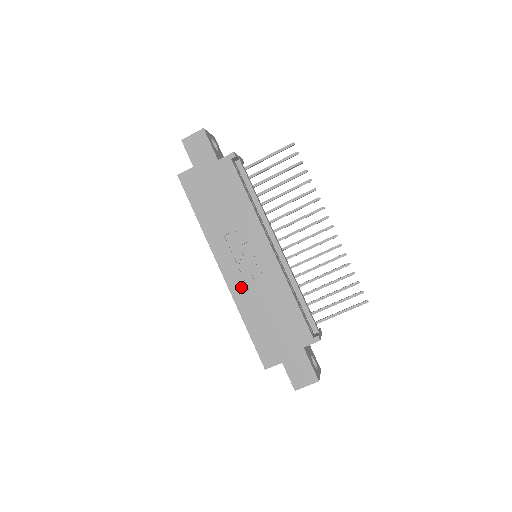
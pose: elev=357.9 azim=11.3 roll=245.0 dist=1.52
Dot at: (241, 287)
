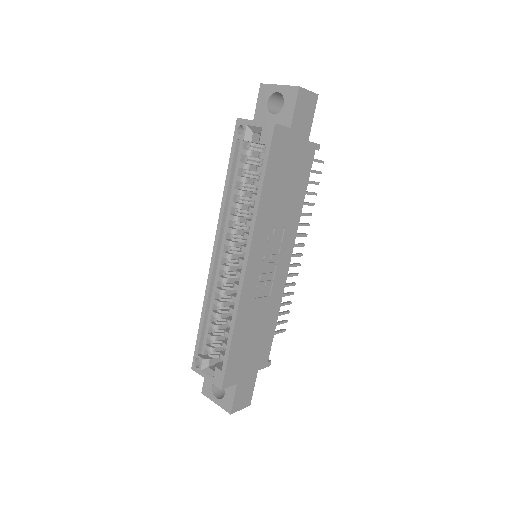
Dot at: (251, 292)
